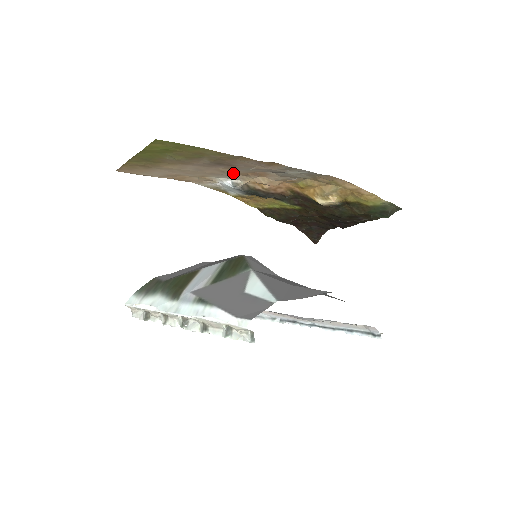
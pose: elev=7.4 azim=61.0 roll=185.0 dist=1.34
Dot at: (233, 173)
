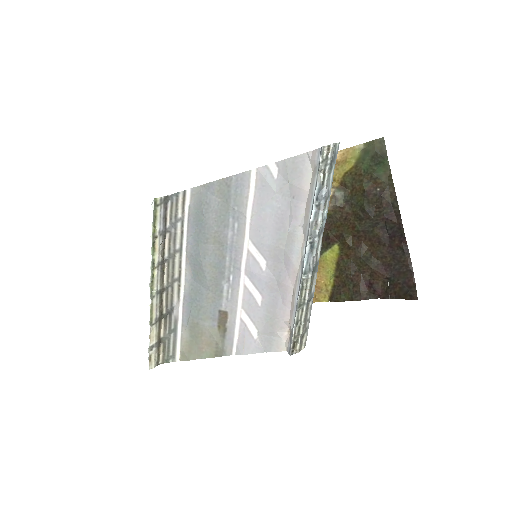
Dot at: occluded
